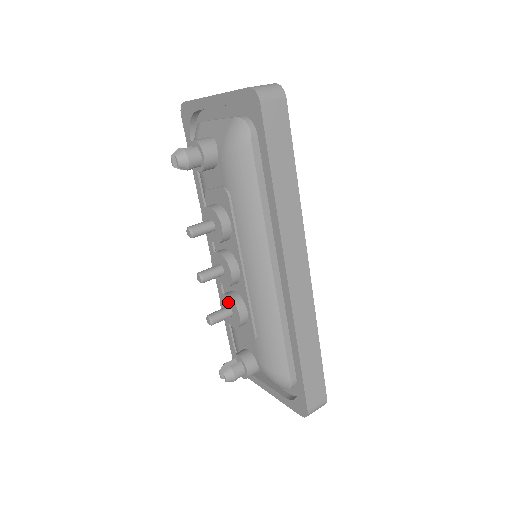
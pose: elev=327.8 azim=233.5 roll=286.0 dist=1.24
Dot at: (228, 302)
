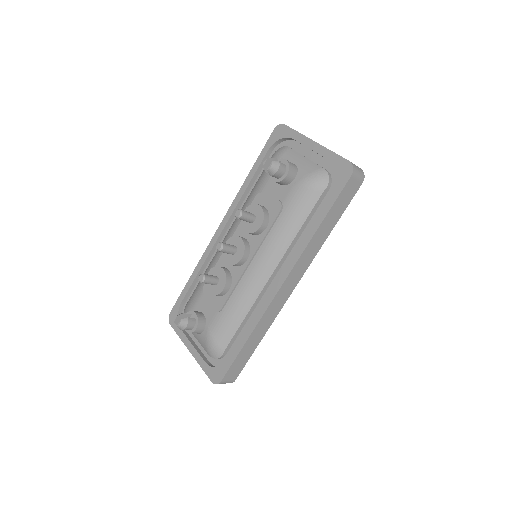
Dot at: (220, 274)
